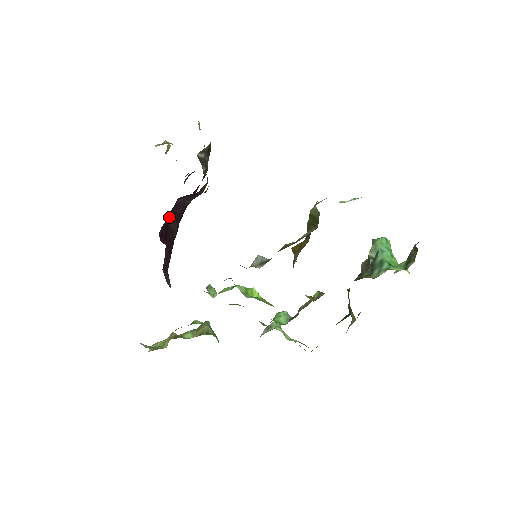
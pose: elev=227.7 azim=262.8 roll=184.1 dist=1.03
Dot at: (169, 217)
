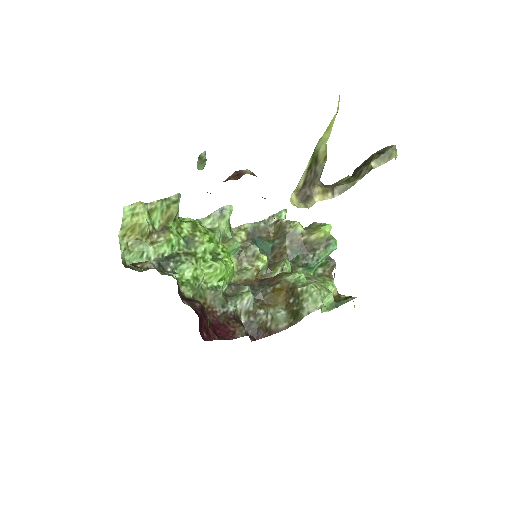
Dot at: occluded
